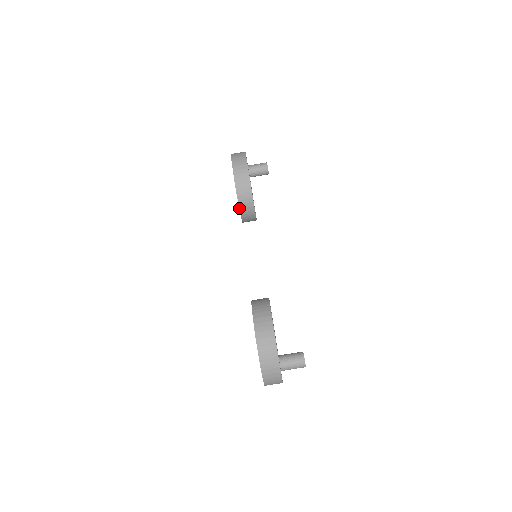
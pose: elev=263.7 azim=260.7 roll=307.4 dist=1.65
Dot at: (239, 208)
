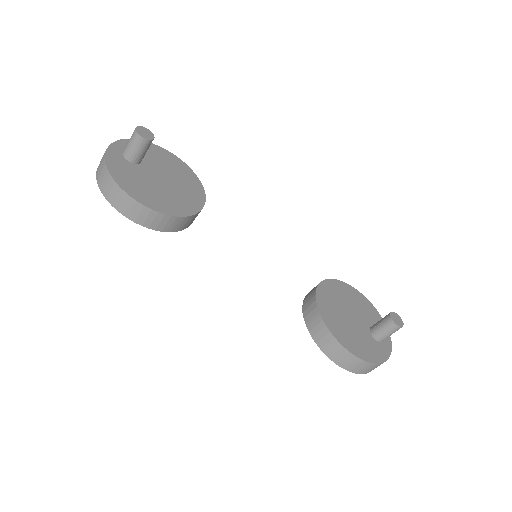
Dot at: occluded
